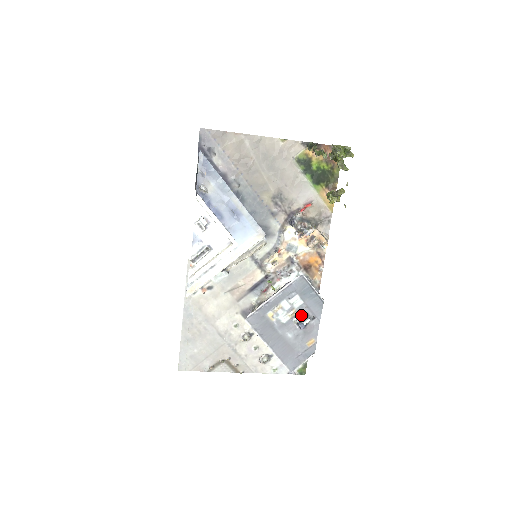
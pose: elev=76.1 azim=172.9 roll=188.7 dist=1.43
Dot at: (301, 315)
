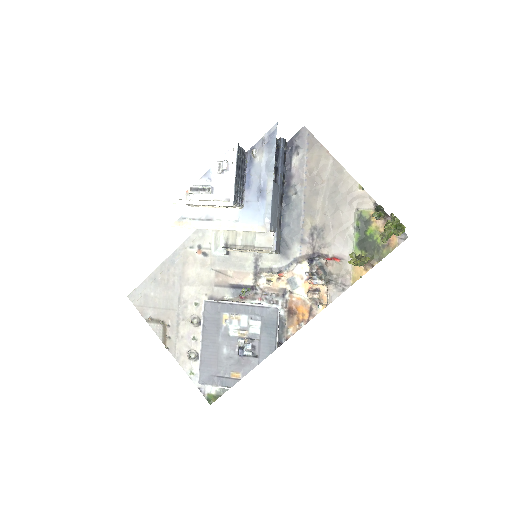
Dot at: (249, 343)
